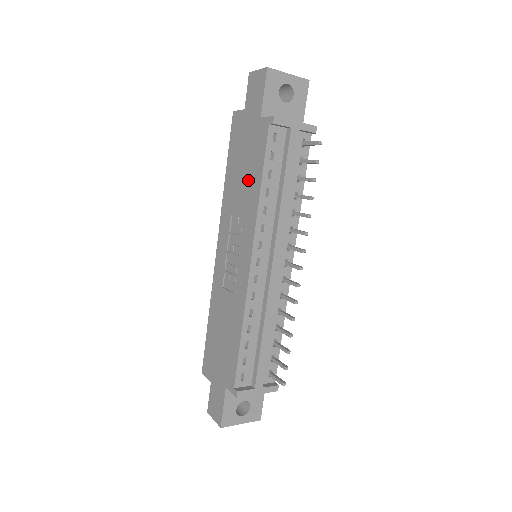
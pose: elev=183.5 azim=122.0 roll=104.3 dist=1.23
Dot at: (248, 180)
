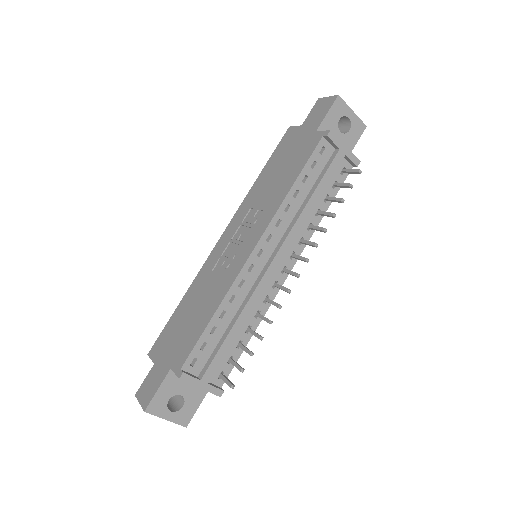
Dot at: (281, 180)
